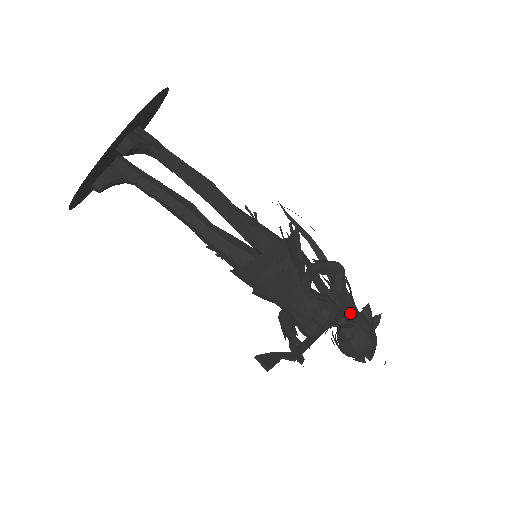
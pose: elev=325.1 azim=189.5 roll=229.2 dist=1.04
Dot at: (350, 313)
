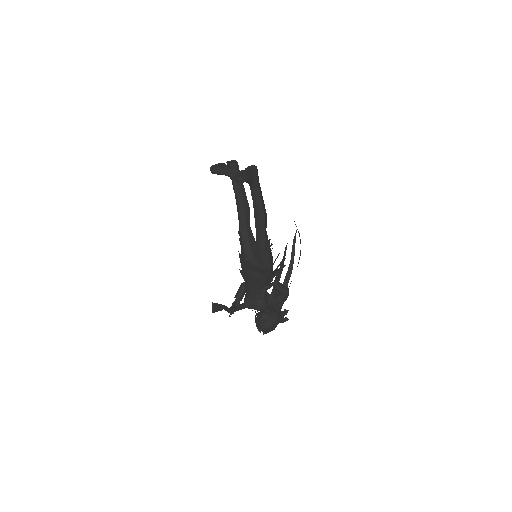
Dot at: occluded
